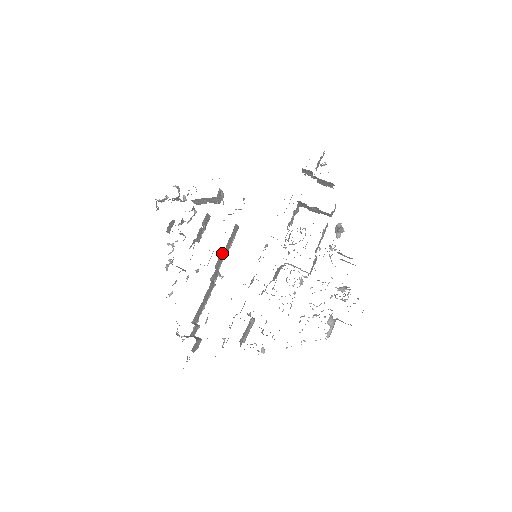
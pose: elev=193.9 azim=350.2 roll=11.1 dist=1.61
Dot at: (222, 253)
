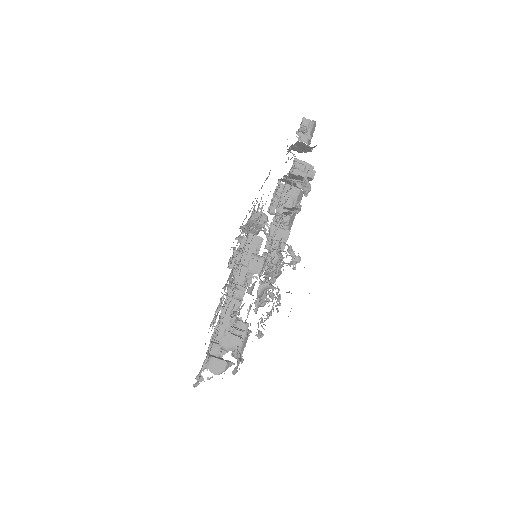
Dot at: (243, 267)
